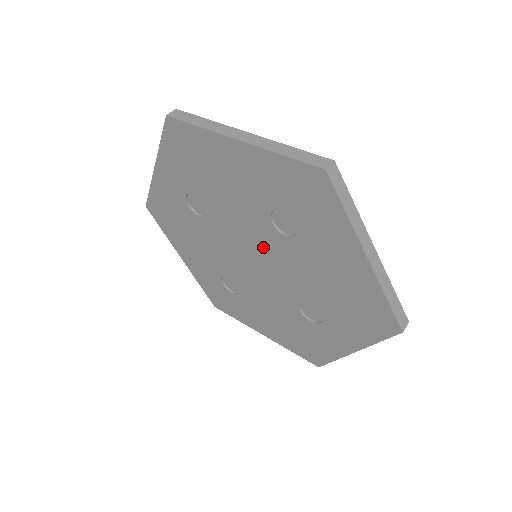
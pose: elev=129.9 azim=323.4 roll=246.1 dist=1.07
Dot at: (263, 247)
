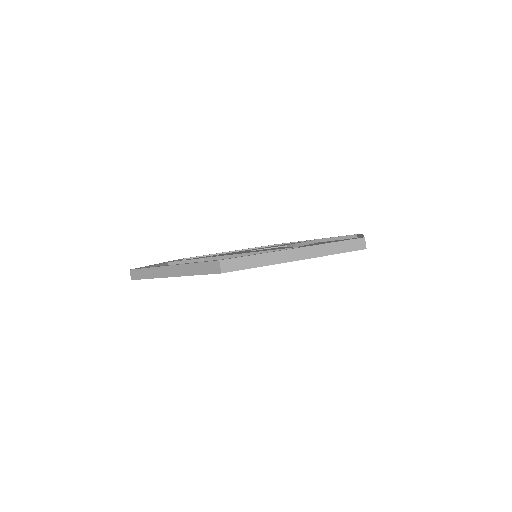
Dot at: occluded
